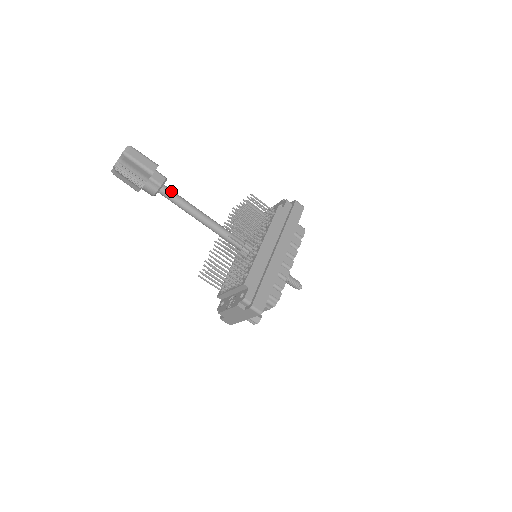
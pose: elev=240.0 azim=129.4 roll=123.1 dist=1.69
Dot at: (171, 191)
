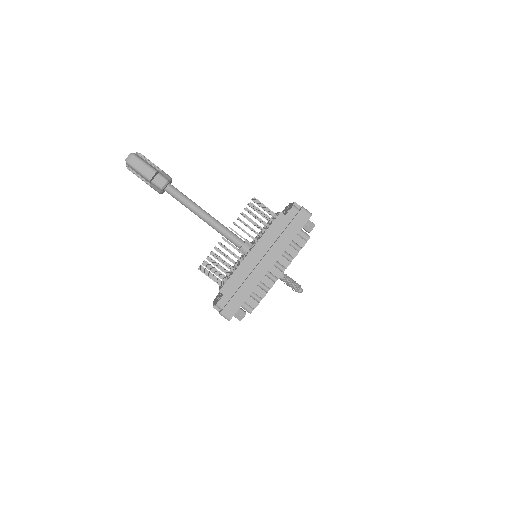
Dot at: (175, 191)
